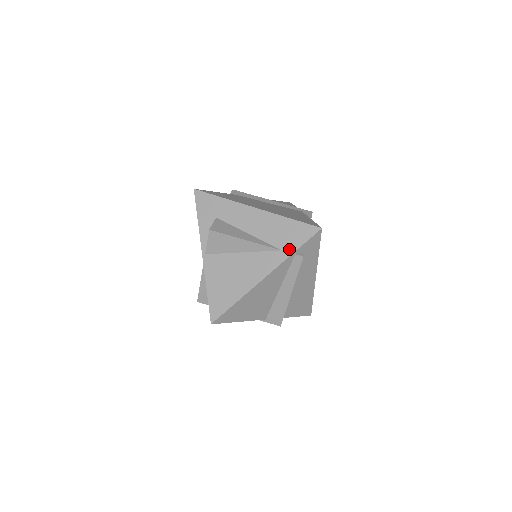
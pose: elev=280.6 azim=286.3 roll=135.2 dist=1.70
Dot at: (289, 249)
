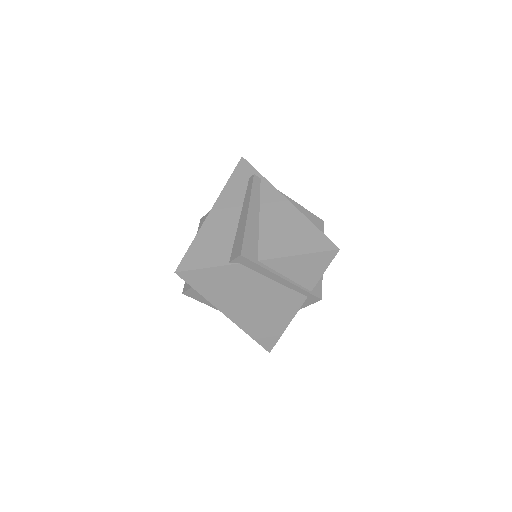
Dot at: occluded
